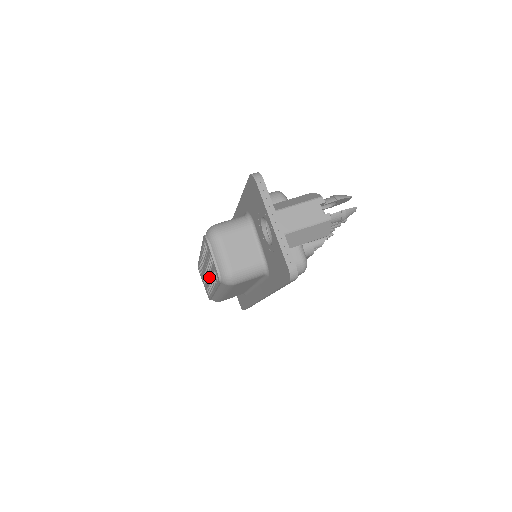
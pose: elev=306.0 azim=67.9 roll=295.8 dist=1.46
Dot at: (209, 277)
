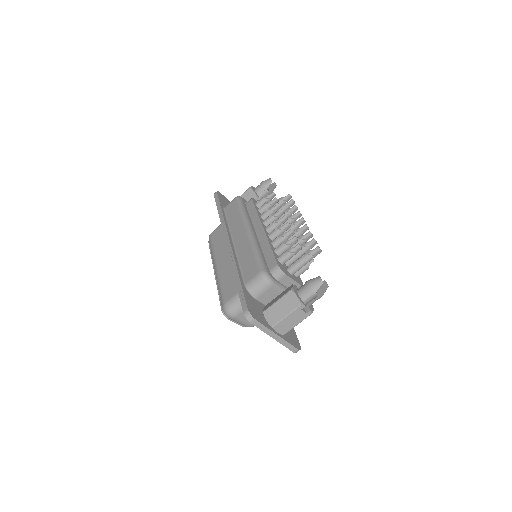
Dot at: occluded
